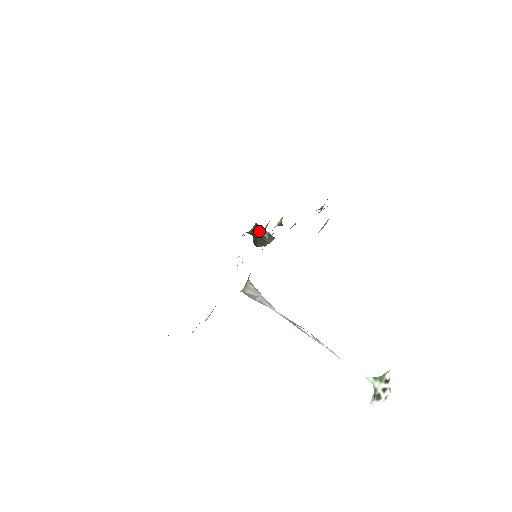
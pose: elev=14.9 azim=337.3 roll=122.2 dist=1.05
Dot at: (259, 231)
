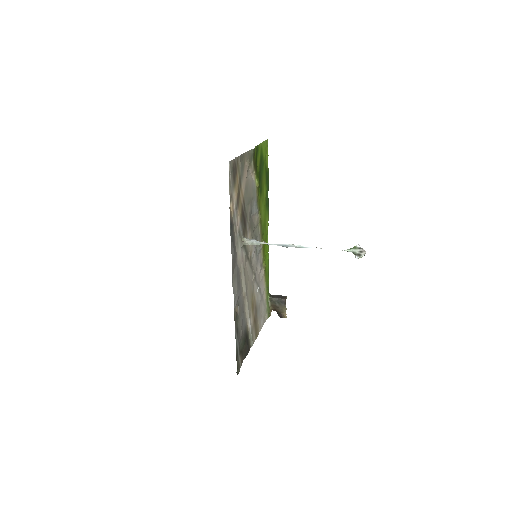
Dot at: (274, 297)
